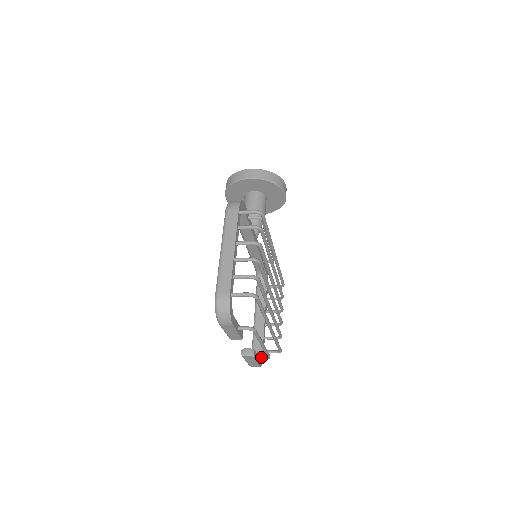
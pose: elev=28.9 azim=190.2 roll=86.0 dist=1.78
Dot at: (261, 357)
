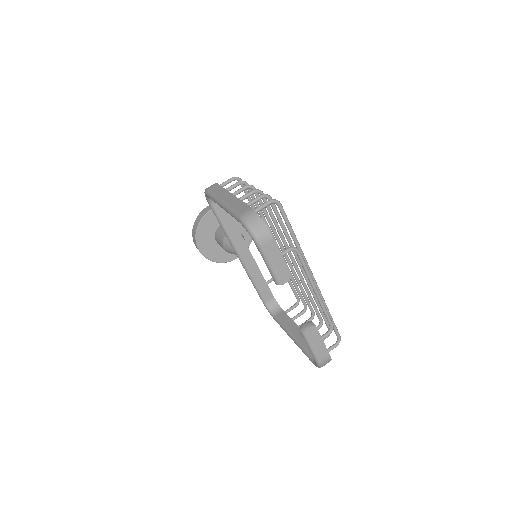
Dot at: (324, 334)
